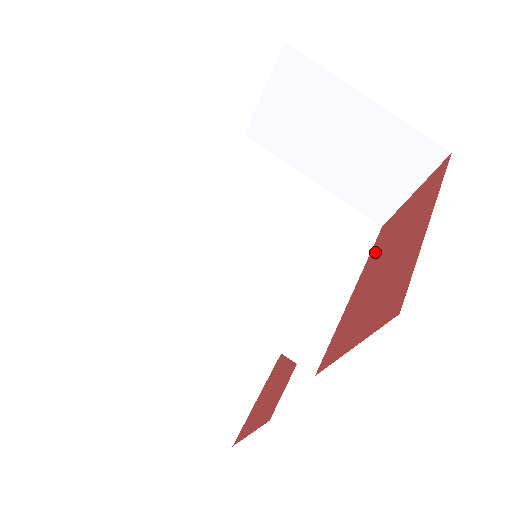
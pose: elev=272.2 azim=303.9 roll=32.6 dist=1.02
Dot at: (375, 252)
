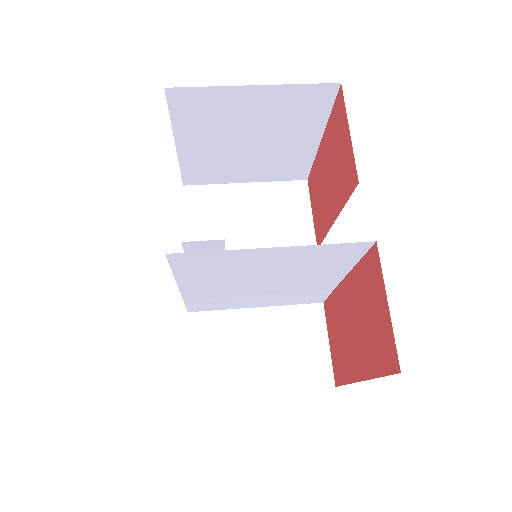
Dot at: (324, 223)
